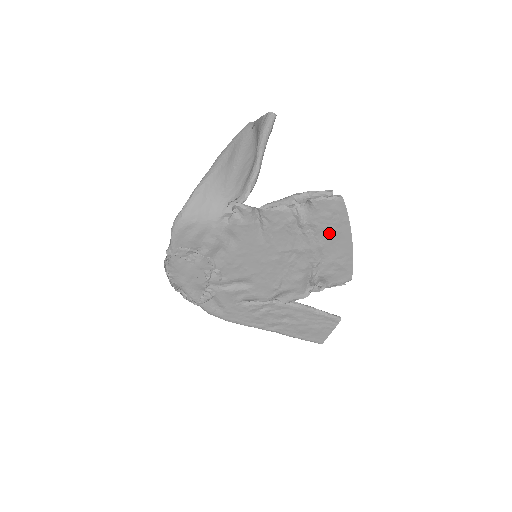
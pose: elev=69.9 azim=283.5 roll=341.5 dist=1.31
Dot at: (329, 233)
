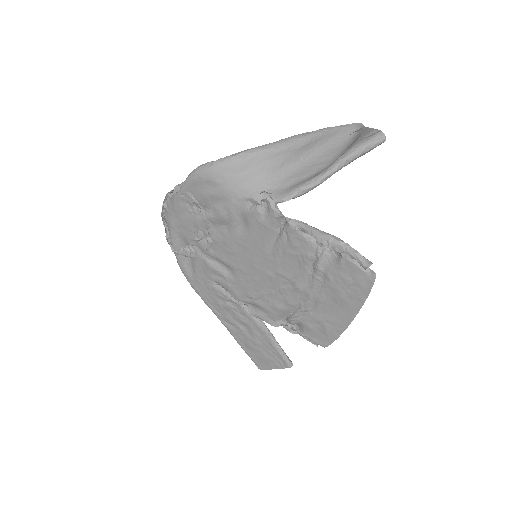
Dot at: (337, 296)
